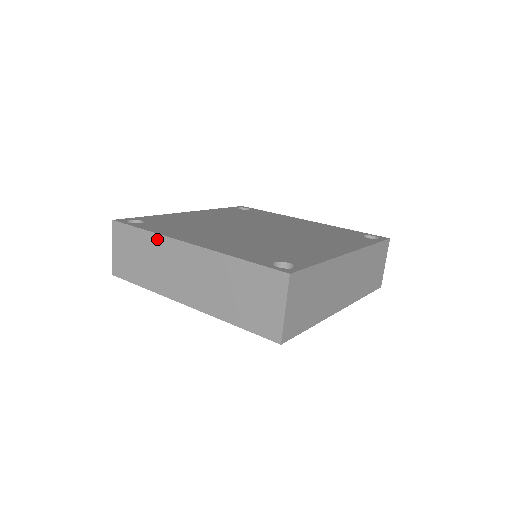
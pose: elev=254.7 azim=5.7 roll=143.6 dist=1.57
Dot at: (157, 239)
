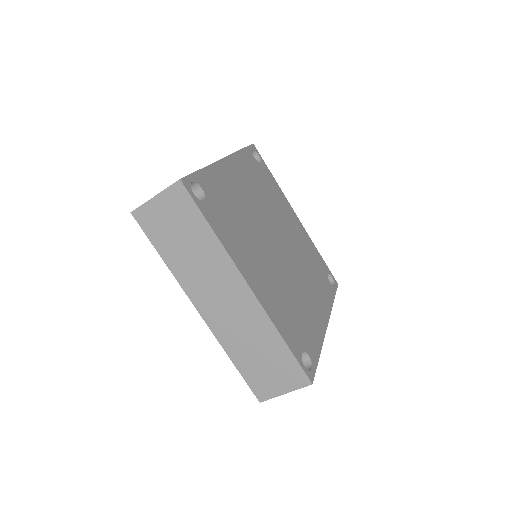
Dot at: (220, 251)
